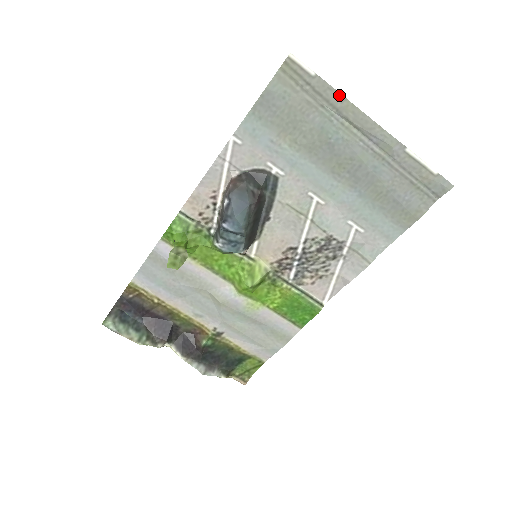
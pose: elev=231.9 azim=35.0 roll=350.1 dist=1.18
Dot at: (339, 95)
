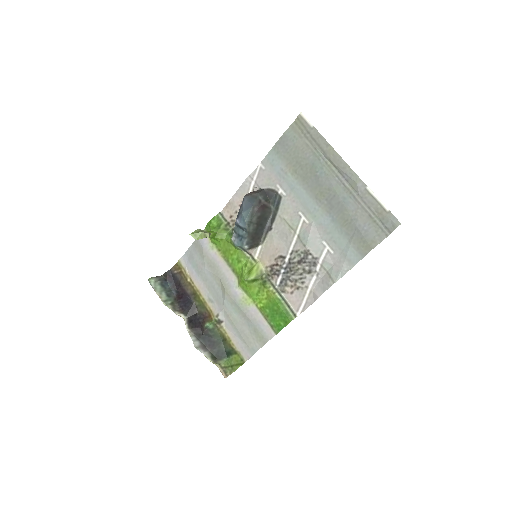
Dot at: (326, 142)
